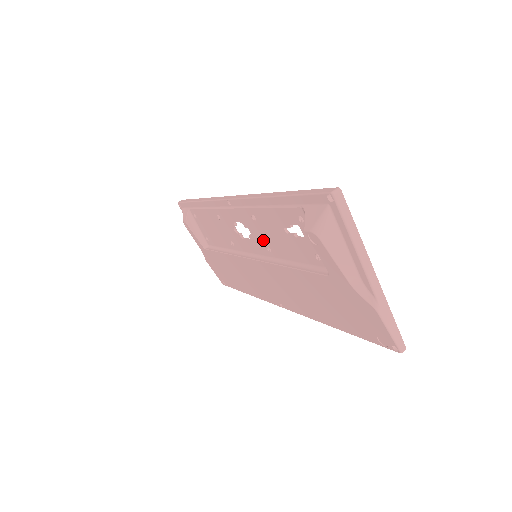
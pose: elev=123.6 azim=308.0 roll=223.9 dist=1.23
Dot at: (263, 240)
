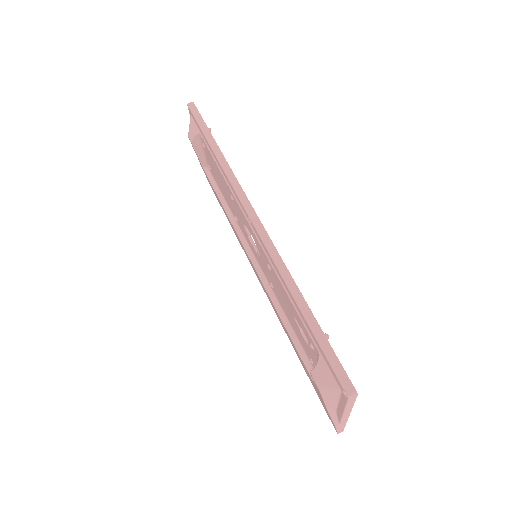
Dot at: (269, 277)
